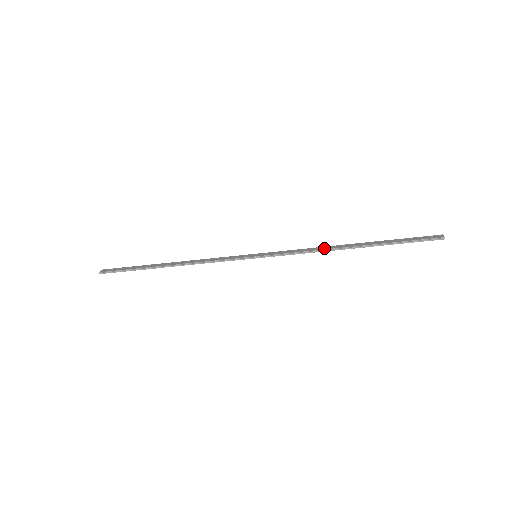
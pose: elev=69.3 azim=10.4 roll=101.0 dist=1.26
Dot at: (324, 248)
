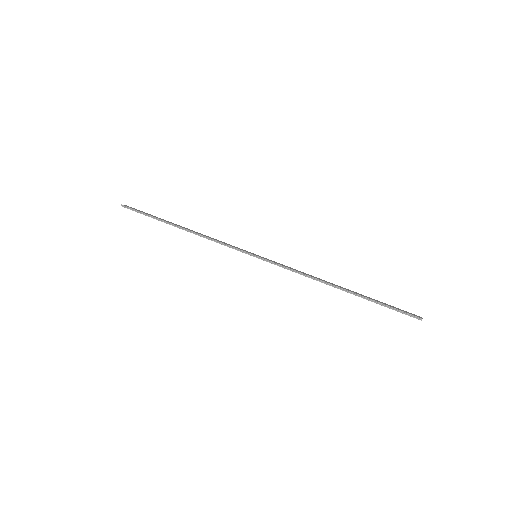
Dot at: (316, 277)
